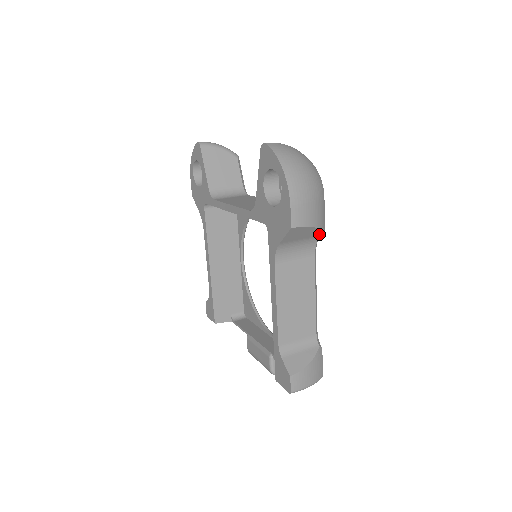
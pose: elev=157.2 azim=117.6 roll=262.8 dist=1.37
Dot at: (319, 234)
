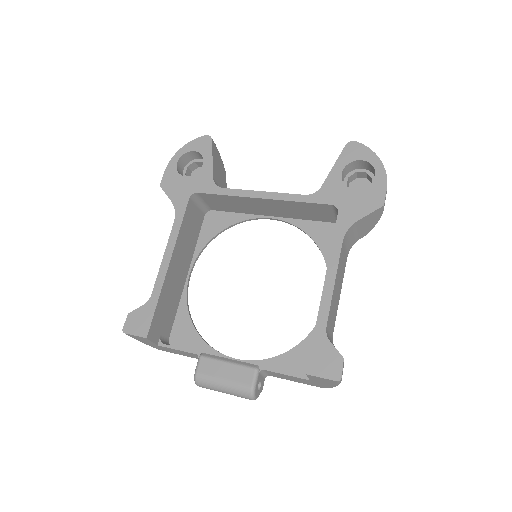
Dot at: (364, 235)
